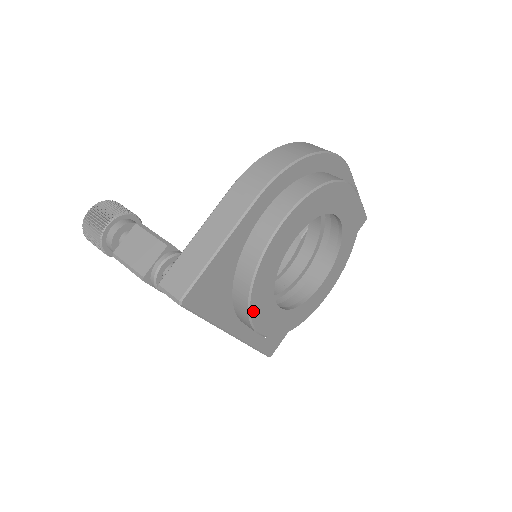
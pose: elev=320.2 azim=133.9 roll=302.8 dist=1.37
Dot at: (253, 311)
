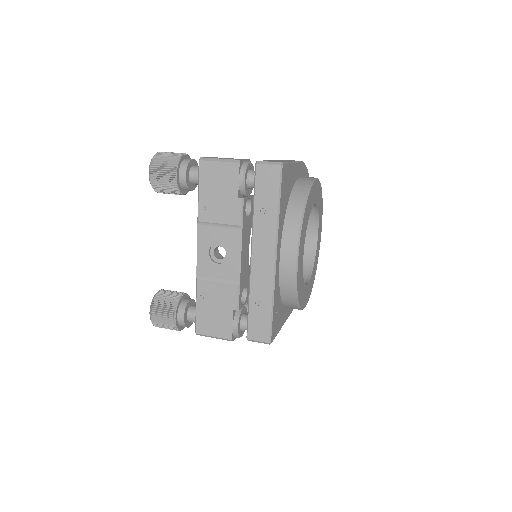
Dot at: (303, 224)
